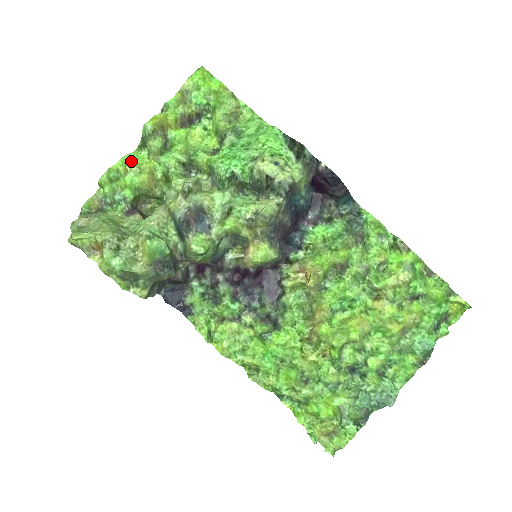
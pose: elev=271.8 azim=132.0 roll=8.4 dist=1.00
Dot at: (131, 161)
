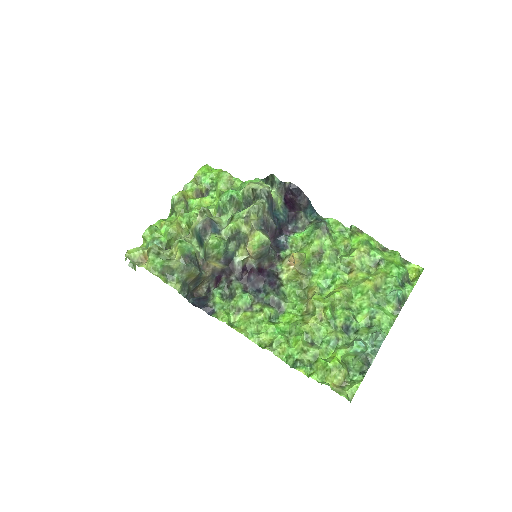
Dot at: (164, 220)
